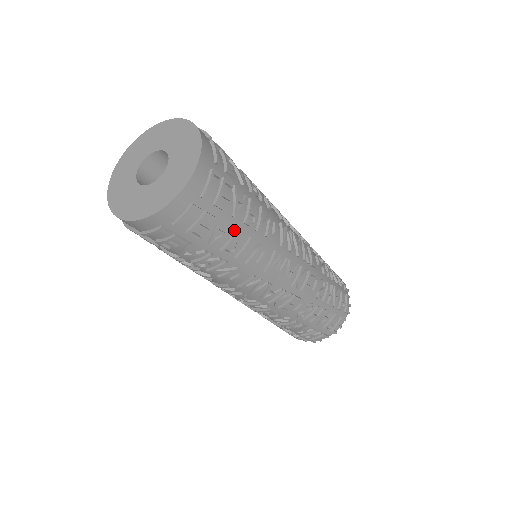
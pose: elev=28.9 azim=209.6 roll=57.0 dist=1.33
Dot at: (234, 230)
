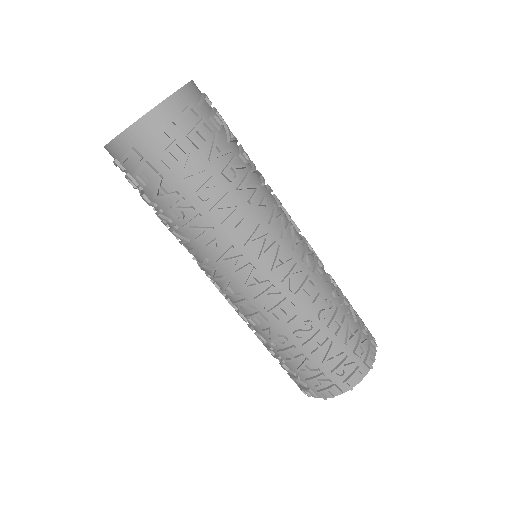
Dot at: (209, 176)
